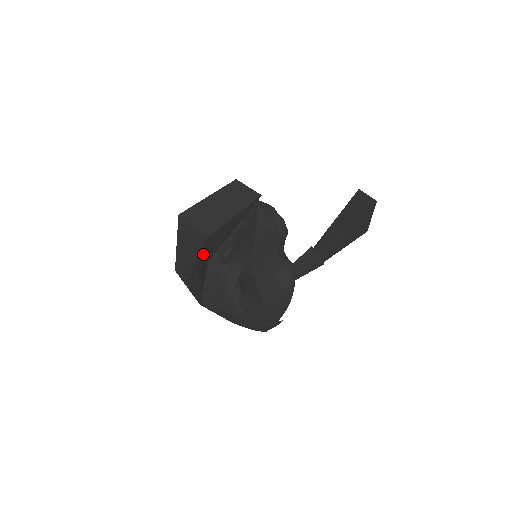
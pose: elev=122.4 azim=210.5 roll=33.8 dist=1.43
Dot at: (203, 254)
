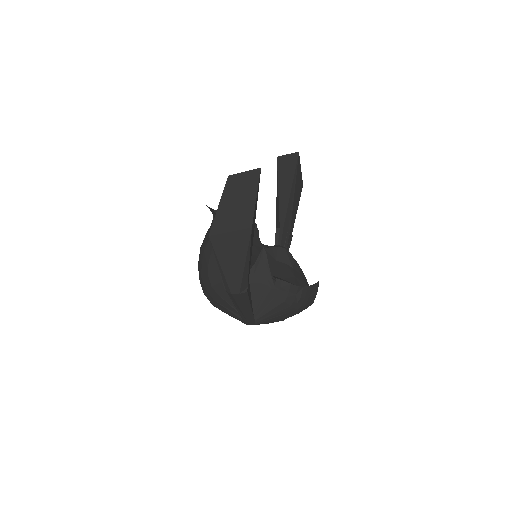
Dot at: (250, 253)
